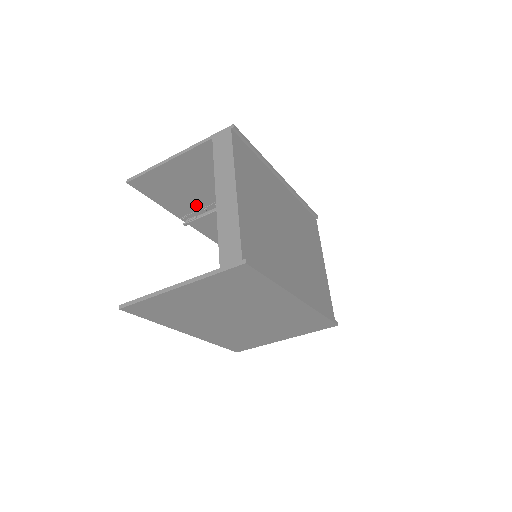
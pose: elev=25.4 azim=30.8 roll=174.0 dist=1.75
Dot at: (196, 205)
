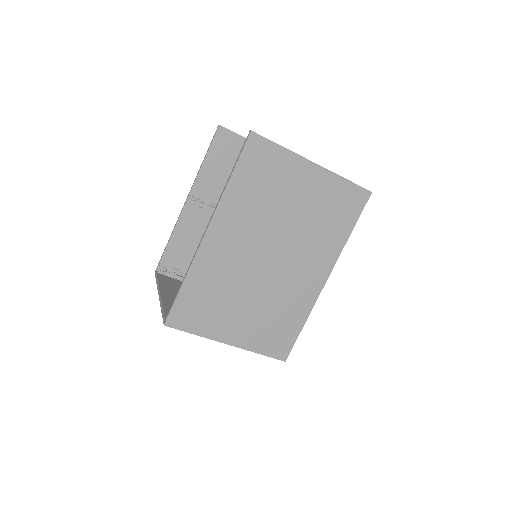
Dot at: (217, 196)
